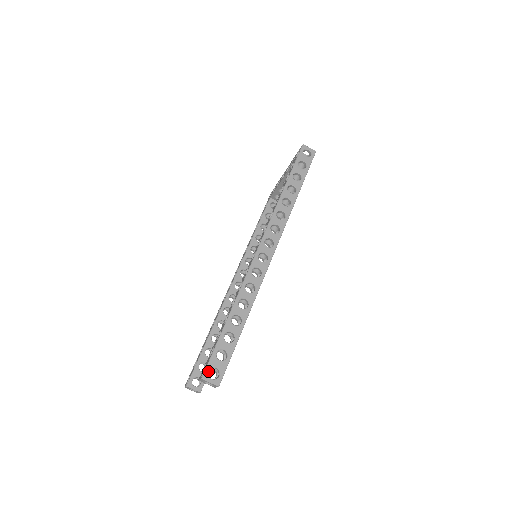
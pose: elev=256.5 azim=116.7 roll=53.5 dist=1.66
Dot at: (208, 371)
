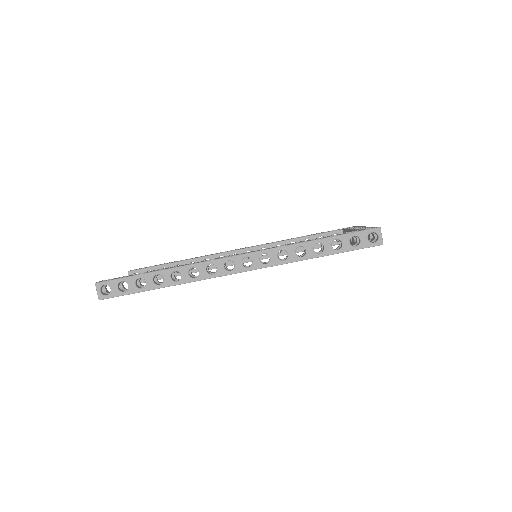
Dot at: (104, 284)
